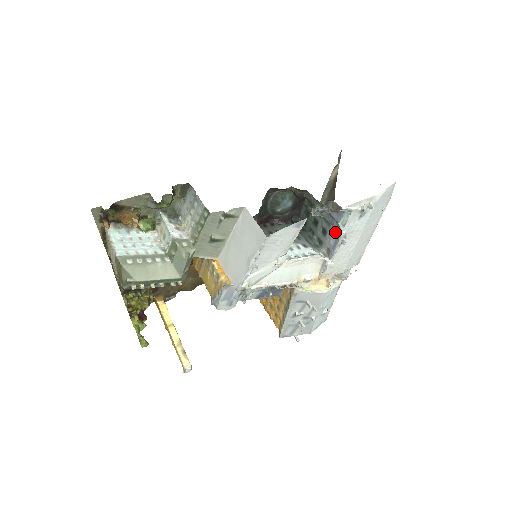
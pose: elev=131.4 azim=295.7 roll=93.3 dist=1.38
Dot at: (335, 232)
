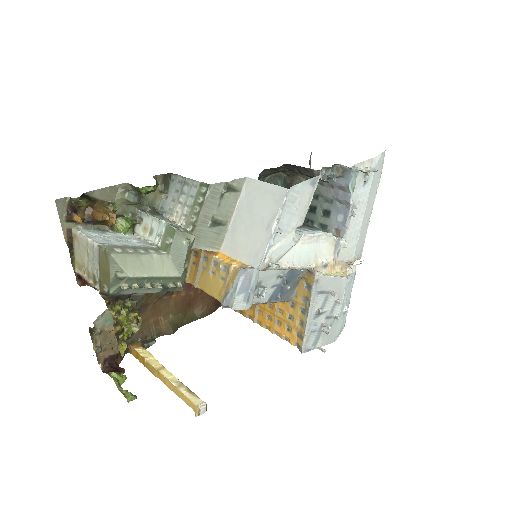
Dot at: (341, 206)
